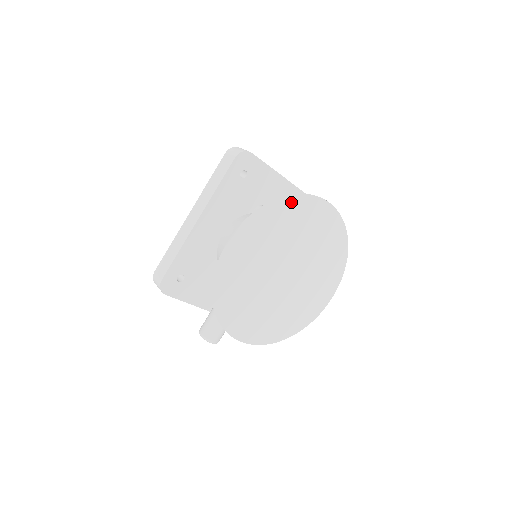
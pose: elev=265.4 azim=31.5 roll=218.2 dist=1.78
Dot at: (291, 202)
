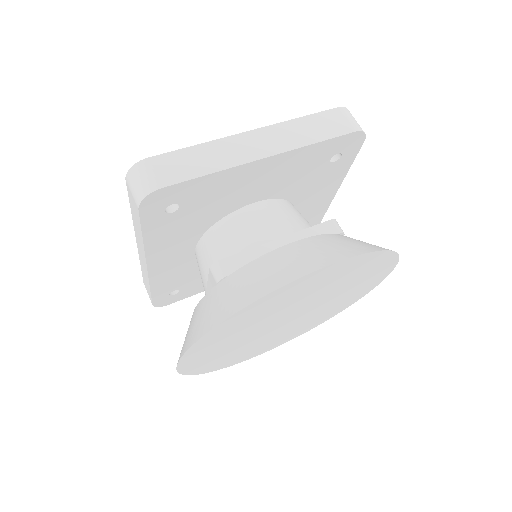
Dot at: (245, 311)
